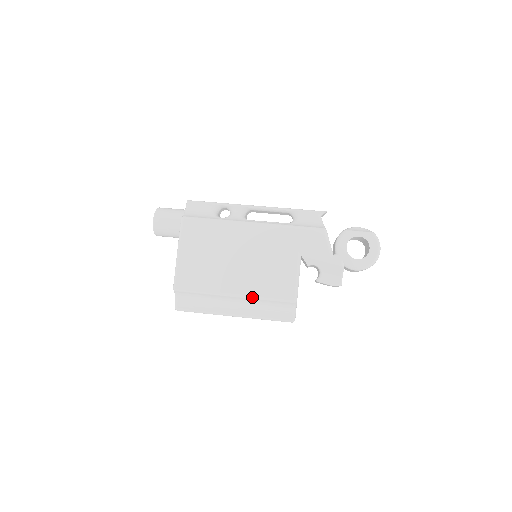
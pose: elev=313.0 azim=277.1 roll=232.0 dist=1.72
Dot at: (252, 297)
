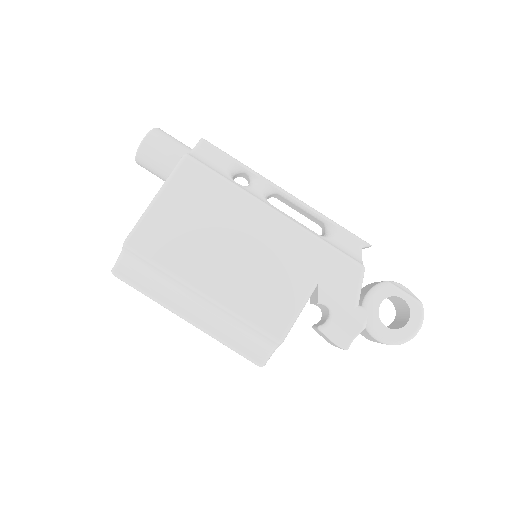
Dot at: (226, 308)
